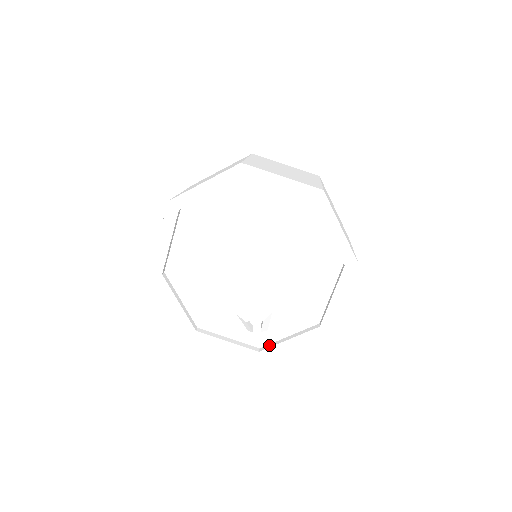
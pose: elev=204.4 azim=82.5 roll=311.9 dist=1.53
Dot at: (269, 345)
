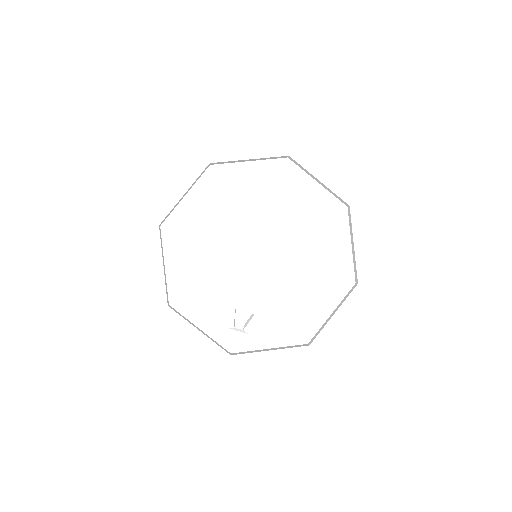
Dot at: (244, 352)
